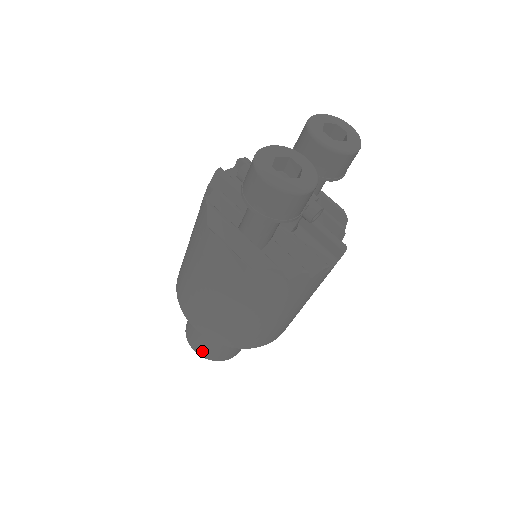
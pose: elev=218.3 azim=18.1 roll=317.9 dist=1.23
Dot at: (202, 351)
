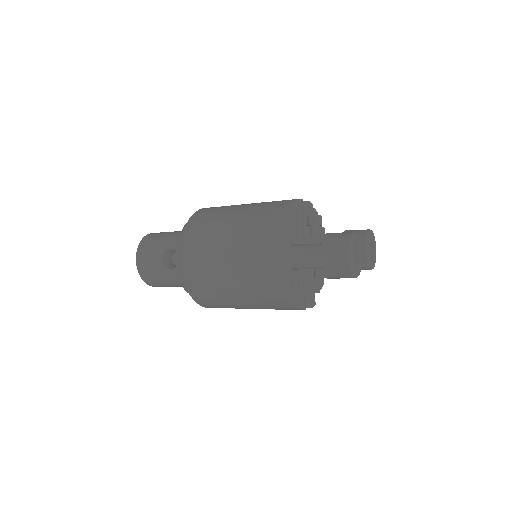
Dot at: (144, 267)
